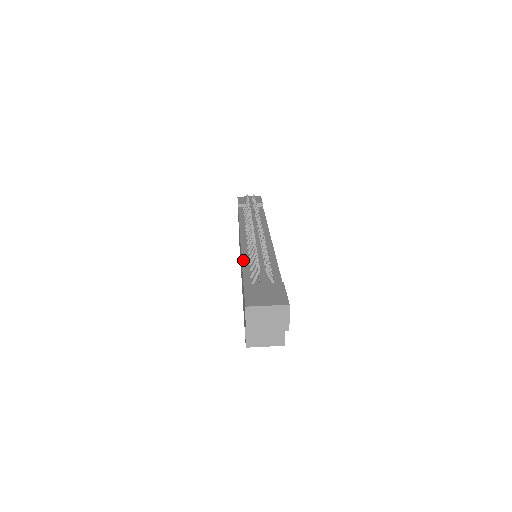
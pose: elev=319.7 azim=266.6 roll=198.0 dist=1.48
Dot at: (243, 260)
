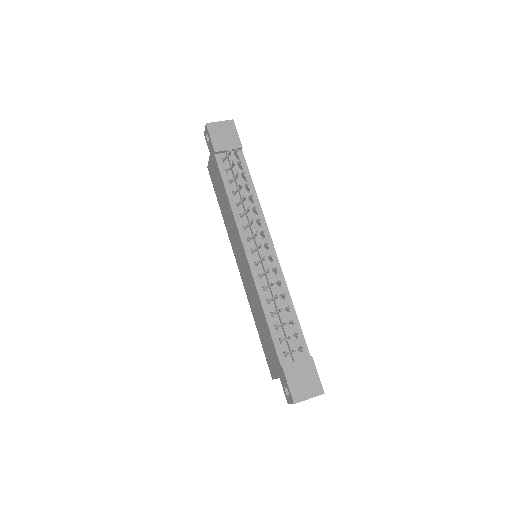
Dot at: (264, 307)
